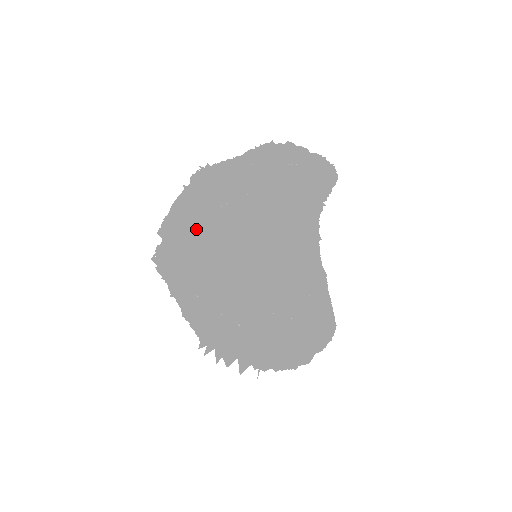
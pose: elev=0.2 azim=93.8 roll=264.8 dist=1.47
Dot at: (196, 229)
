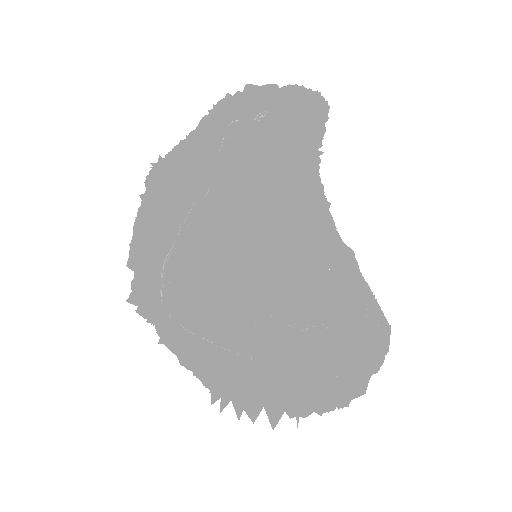
Dot at: (168, 246)
